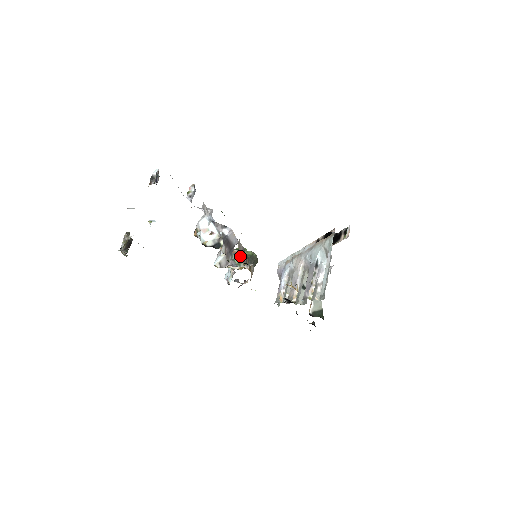
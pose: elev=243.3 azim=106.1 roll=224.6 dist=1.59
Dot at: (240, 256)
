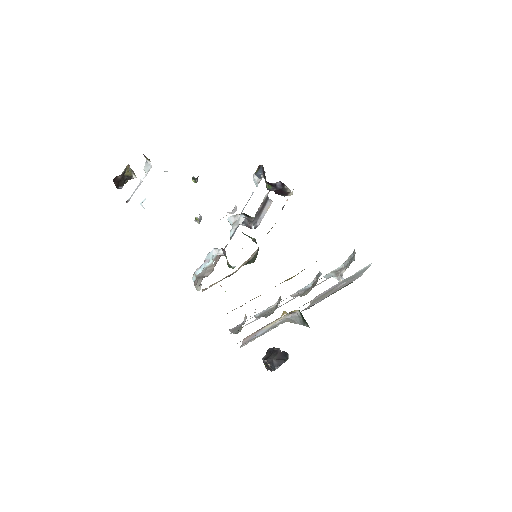
Dot at: occluded
